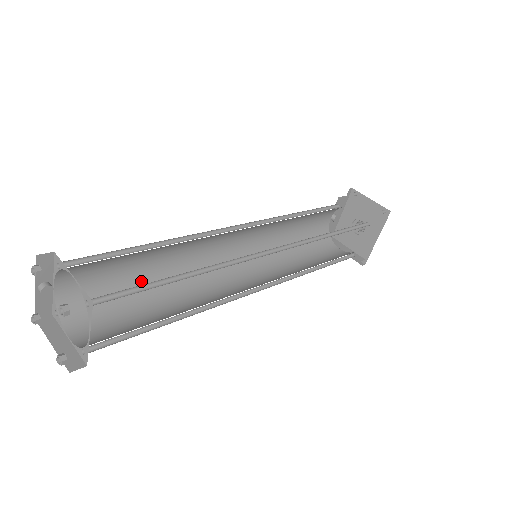
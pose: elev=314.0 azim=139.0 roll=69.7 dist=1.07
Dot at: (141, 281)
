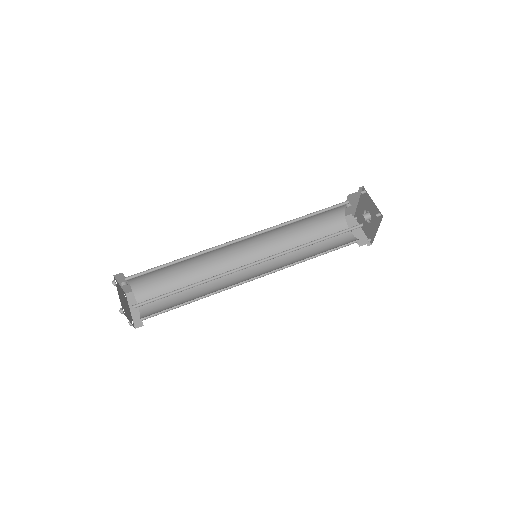
Dot at: (180, 273)
